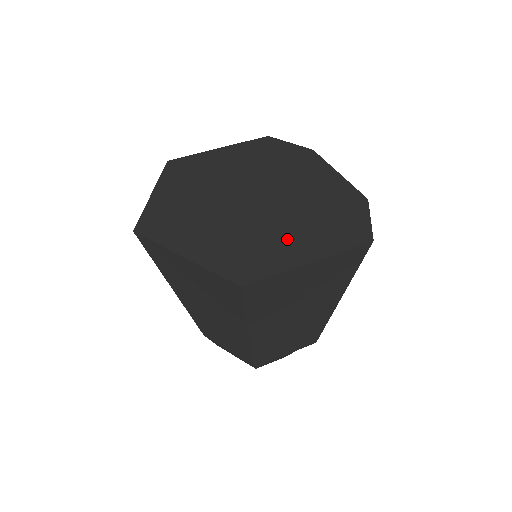
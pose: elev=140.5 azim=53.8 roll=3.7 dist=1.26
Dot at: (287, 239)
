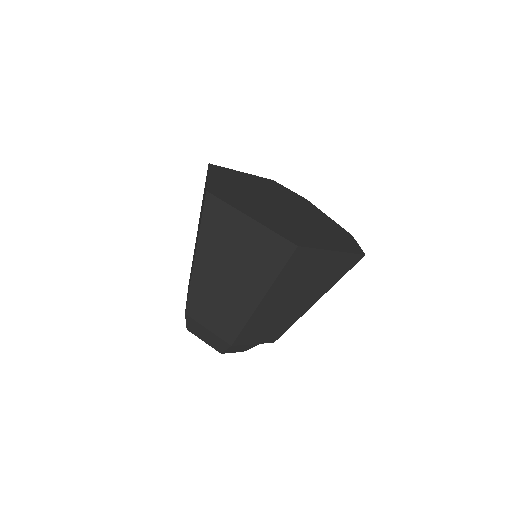
Dot at: (314, 235)
